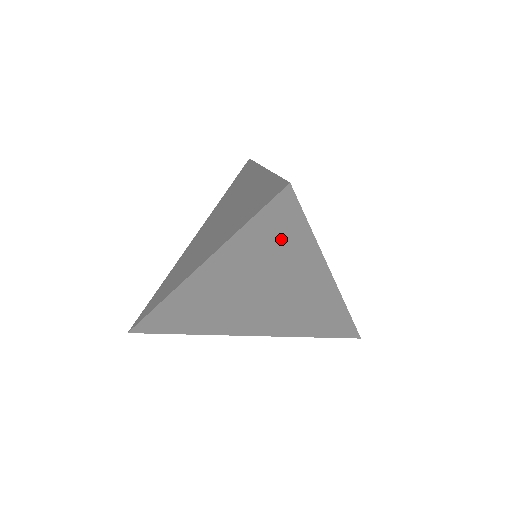
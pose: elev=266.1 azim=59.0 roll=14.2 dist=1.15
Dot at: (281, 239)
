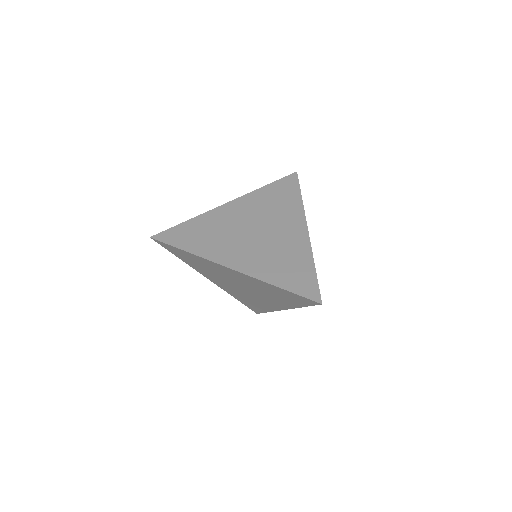
Dot at: (288, 298)
